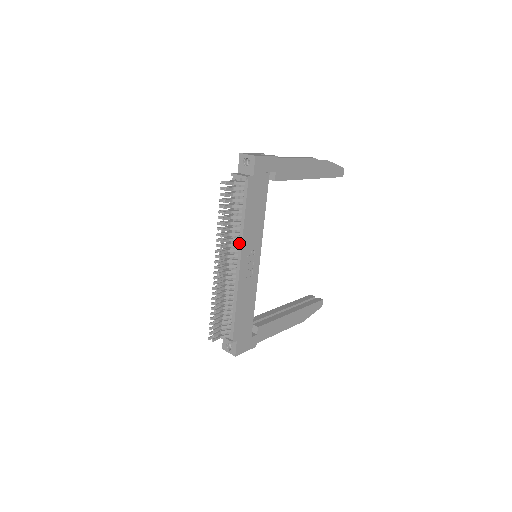
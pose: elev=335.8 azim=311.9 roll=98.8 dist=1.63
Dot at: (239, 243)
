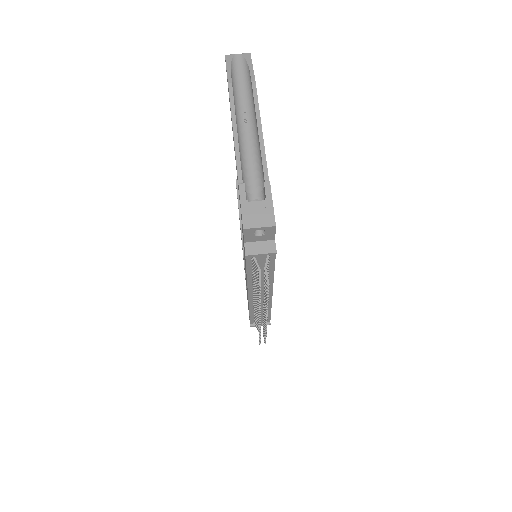
Dot at: occluded
